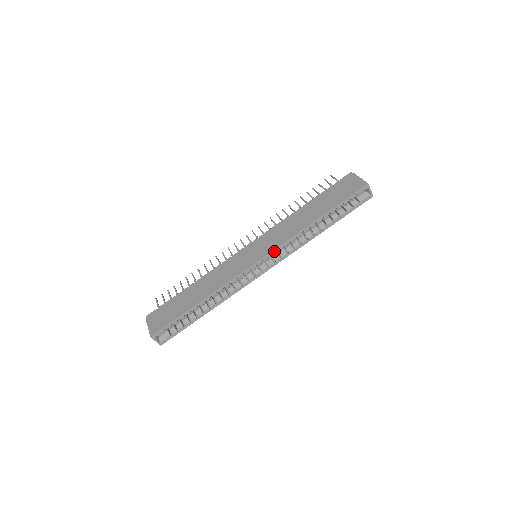
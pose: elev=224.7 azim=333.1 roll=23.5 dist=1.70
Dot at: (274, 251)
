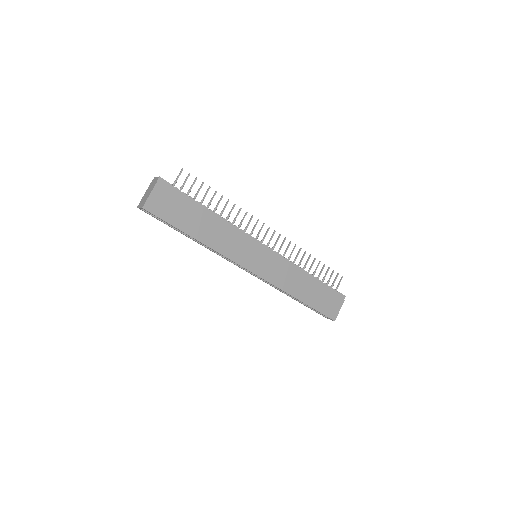
Dot at: (264, 279)
